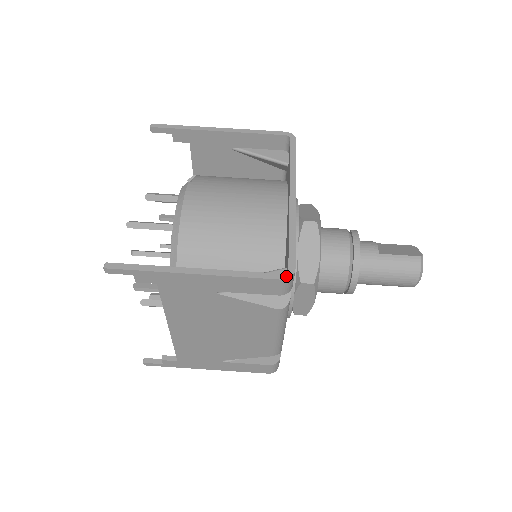
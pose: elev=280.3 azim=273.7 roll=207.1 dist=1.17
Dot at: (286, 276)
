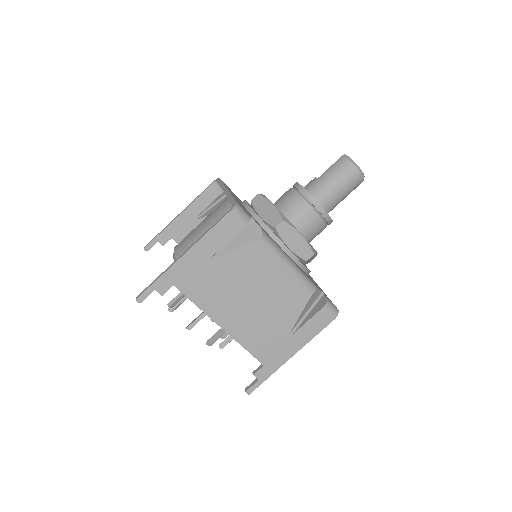
Dot at: (232, 208)
